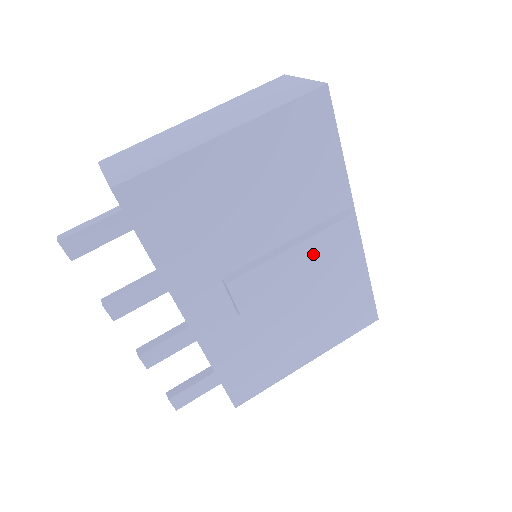
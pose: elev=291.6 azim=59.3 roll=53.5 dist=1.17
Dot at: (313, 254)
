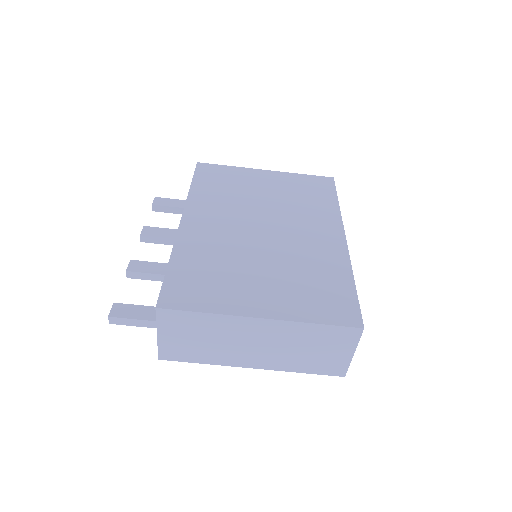
Dot at: occluded
